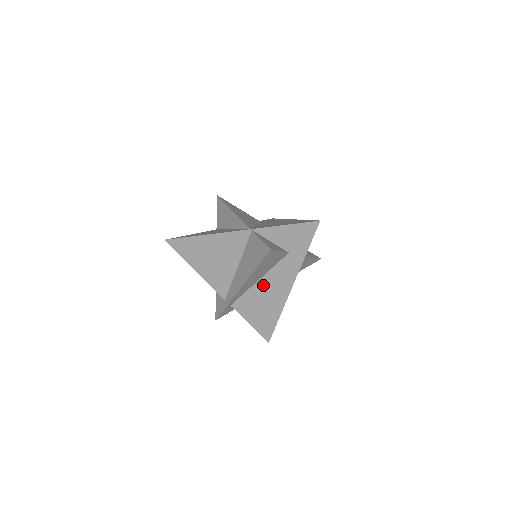
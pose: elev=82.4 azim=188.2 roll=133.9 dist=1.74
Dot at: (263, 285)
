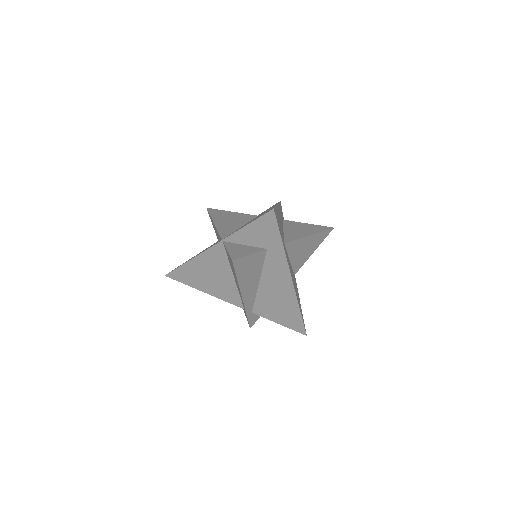
Dot at: (266, 286)
